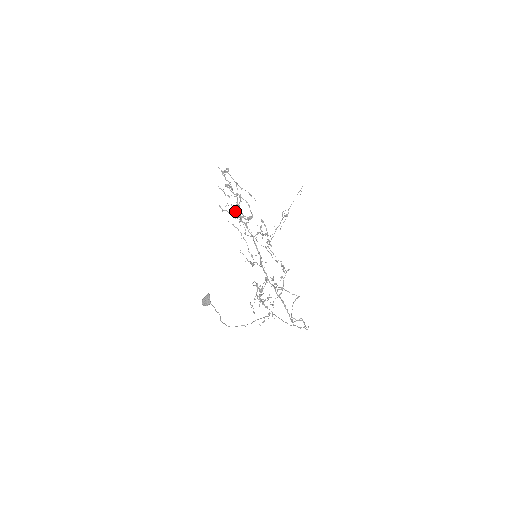
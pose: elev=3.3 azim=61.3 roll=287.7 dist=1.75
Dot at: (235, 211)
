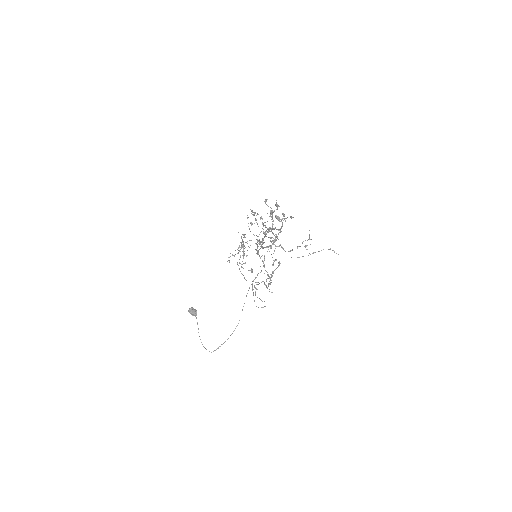
Dot at: (266, 201)
